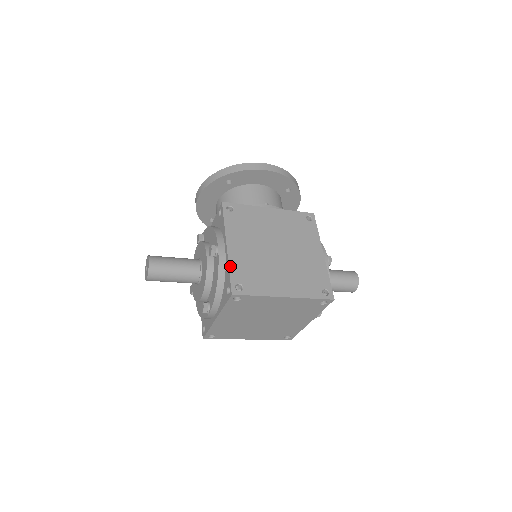
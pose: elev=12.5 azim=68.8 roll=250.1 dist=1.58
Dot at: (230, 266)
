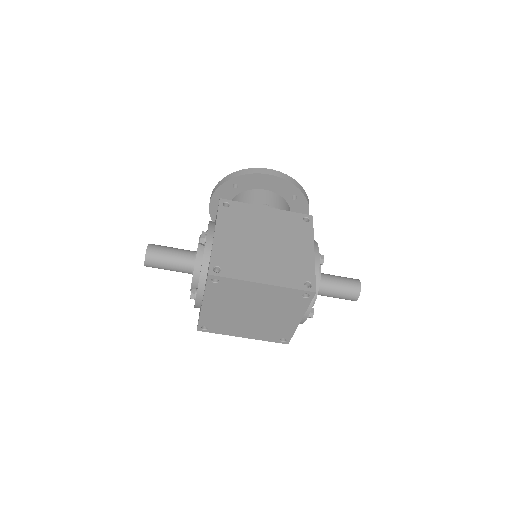
Dot at: (213, 251)
